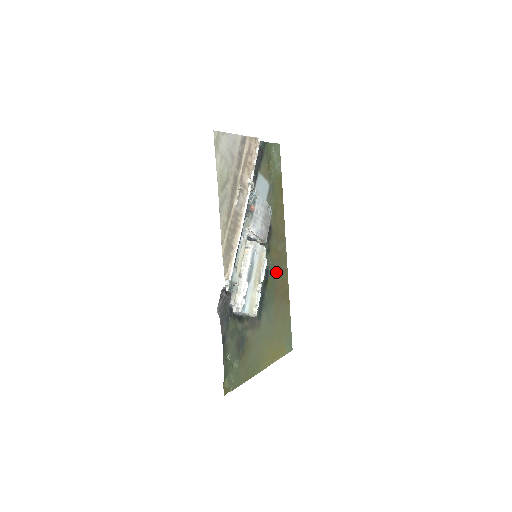
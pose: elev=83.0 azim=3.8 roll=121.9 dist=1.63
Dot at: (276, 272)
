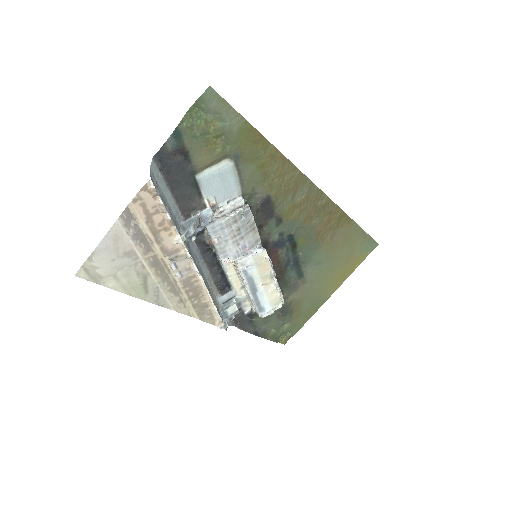
Dot at: (308, 222)
